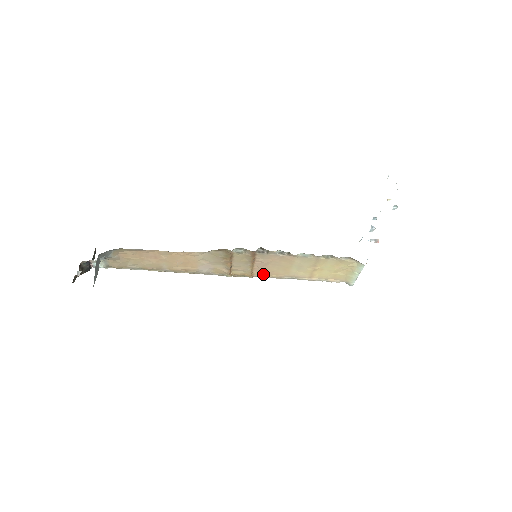
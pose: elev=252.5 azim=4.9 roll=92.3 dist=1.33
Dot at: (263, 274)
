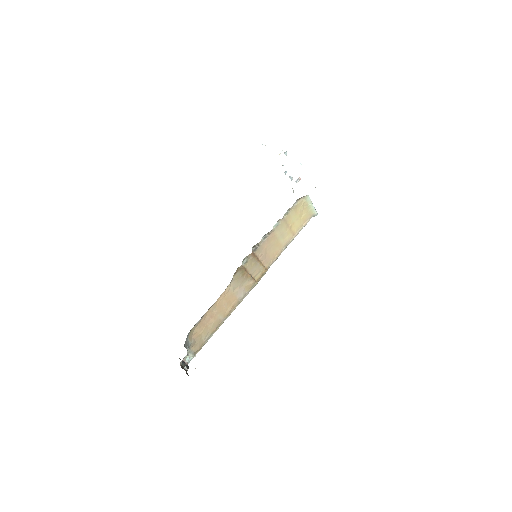
Dot at: (271, 262)
